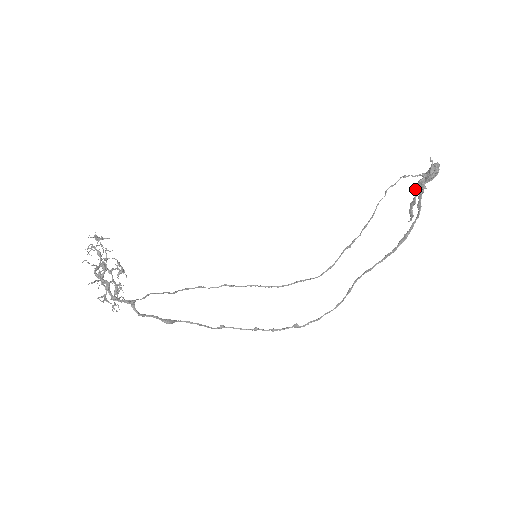
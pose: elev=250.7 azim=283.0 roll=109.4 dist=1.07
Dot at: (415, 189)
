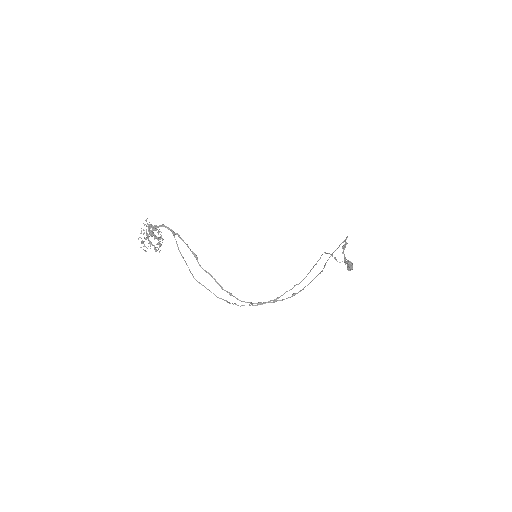
Dot at: (342, 252)
